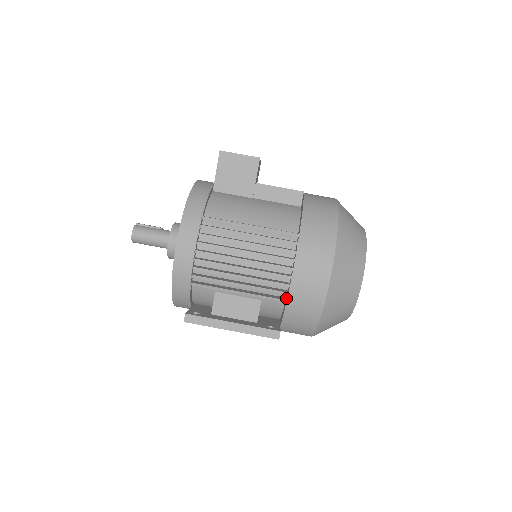
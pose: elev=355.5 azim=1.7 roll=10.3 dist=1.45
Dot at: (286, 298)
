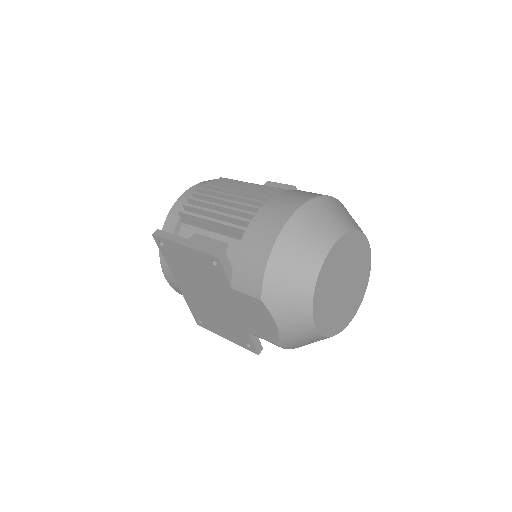
Dot at: occluded
